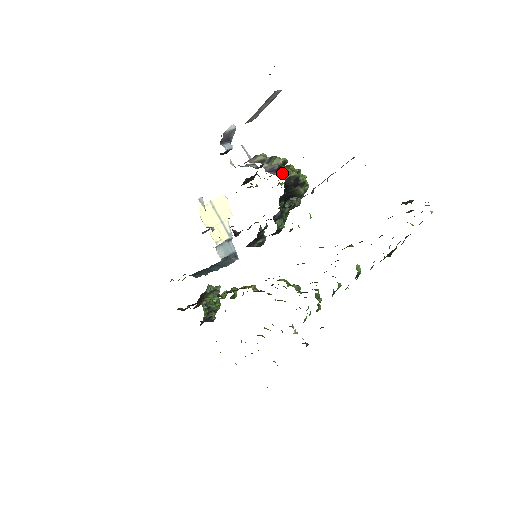
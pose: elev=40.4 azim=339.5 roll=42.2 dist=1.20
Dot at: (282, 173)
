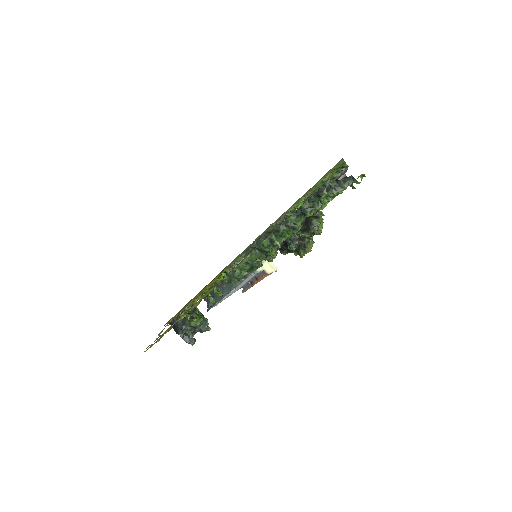
Dot at: occluded
